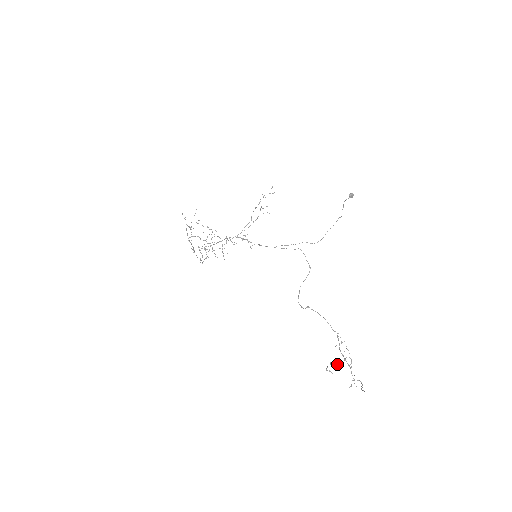
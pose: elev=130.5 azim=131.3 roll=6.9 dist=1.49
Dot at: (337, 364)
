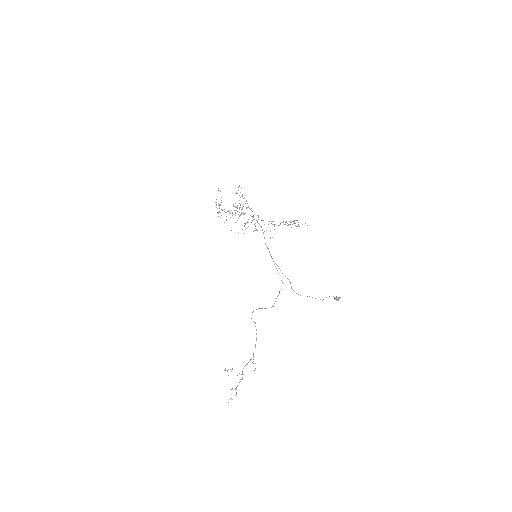
Dot at: occluded
